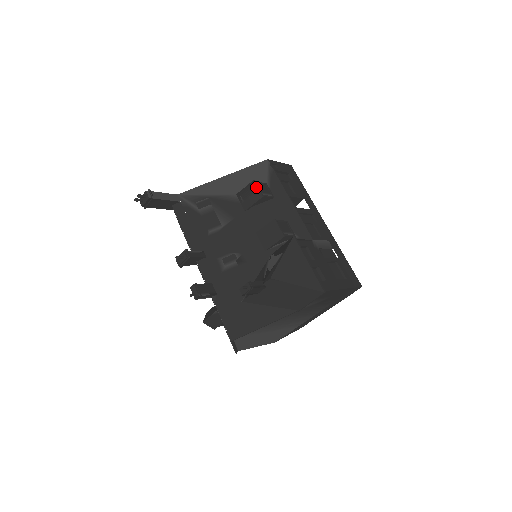
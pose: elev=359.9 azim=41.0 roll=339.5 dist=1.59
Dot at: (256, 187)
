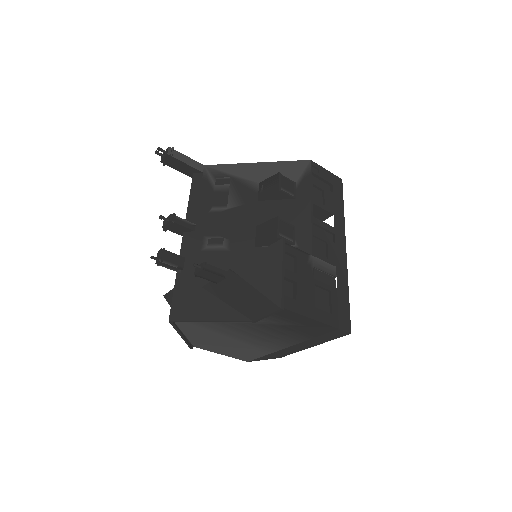
Dot at: (278, 179)
